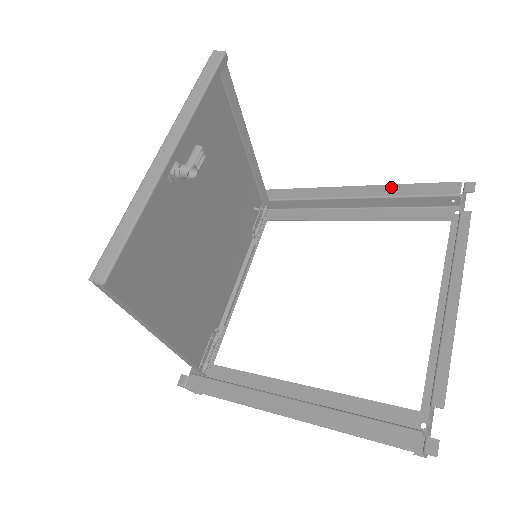
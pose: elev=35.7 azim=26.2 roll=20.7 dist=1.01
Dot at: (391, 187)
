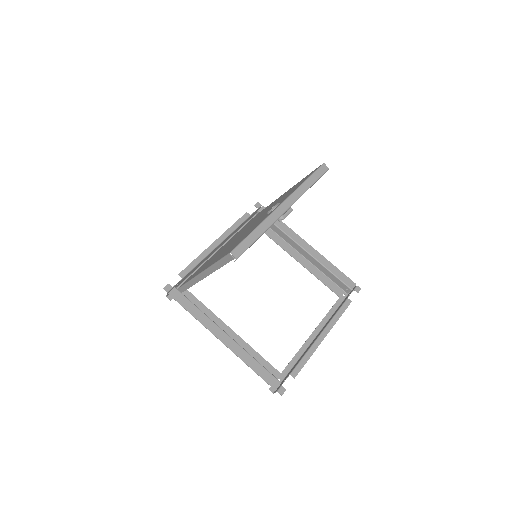
Dot at: (327, 261)
